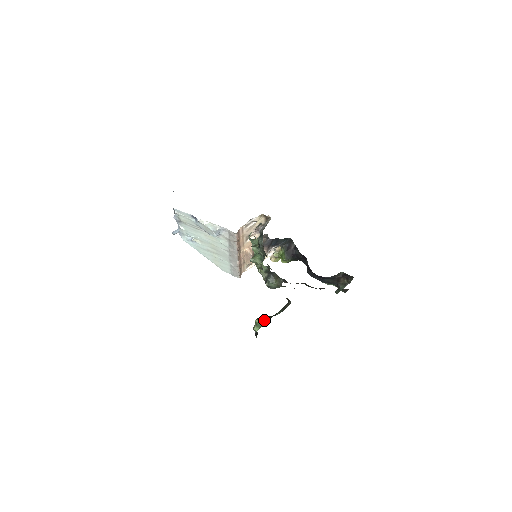
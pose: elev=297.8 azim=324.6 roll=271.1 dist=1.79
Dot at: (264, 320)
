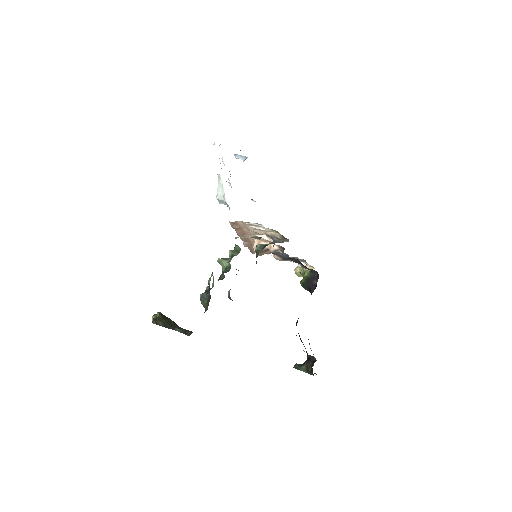
Dot at: (152, 322)
